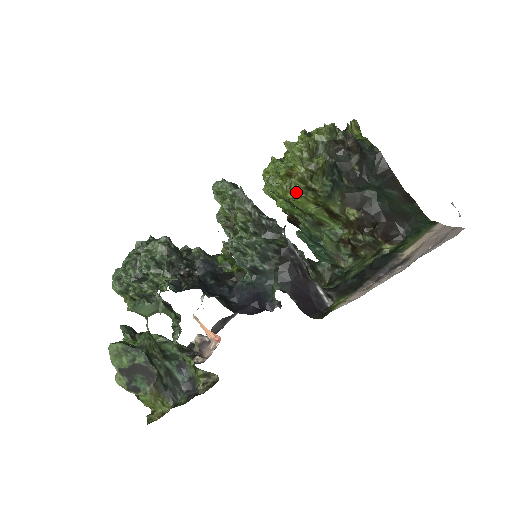
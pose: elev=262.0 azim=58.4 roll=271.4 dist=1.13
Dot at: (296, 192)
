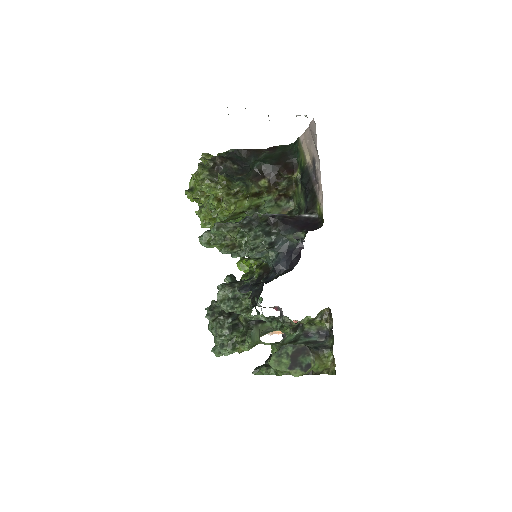
Dot at: (233, 202)
